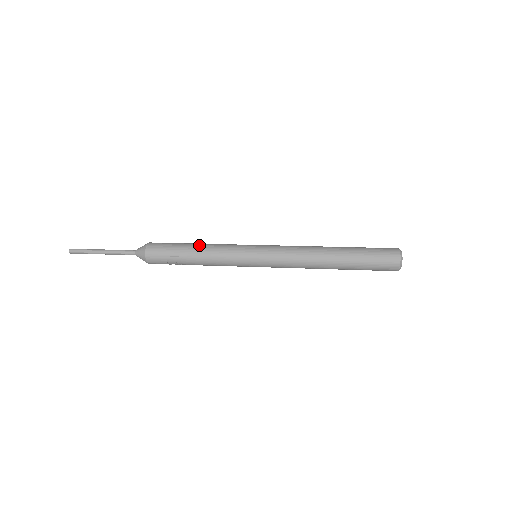
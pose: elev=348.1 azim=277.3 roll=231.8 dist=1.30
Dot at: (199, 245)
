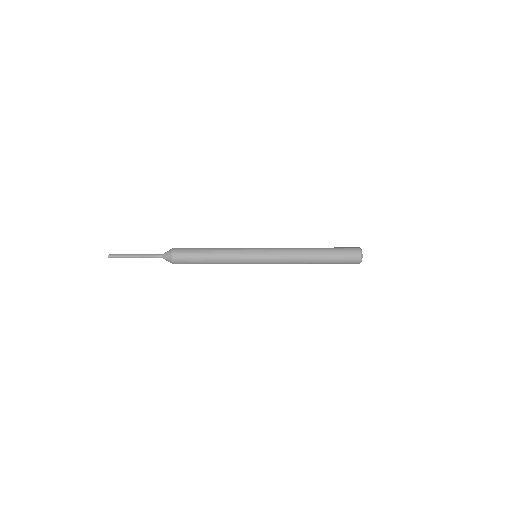
Dot at: (213, 253)
